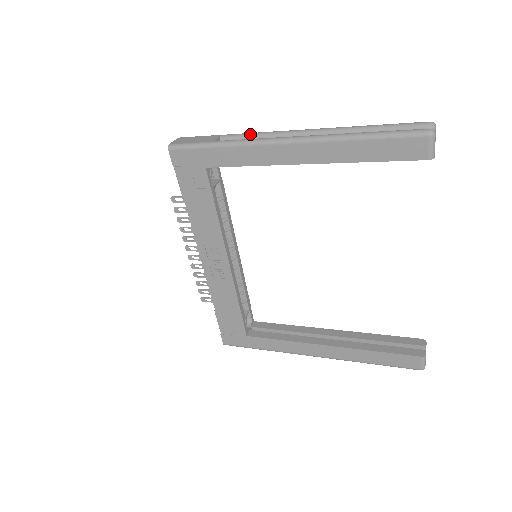
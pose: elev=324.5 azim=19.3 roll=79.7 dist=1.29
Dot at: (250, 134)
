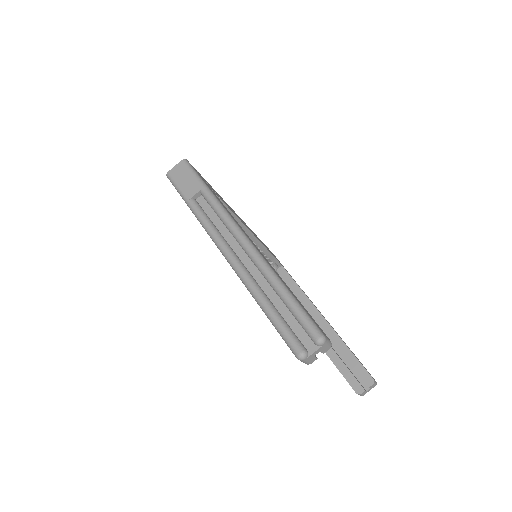
Dot at: (216, 210)
